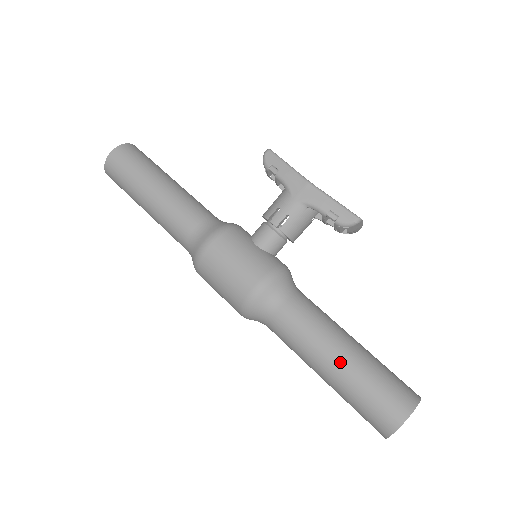
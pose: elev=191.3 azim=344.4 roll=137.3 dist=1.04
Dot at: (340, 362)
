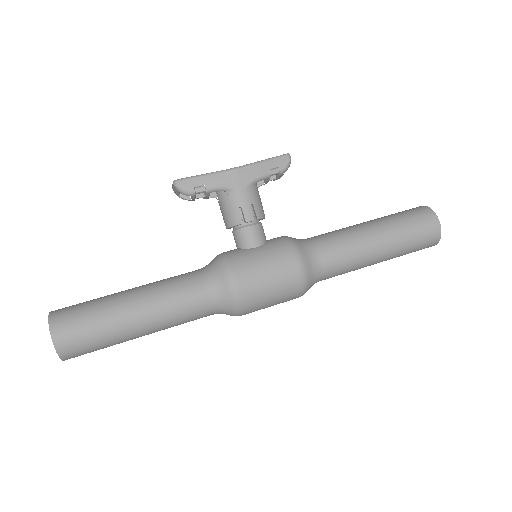
Dot at: (384, 240)
